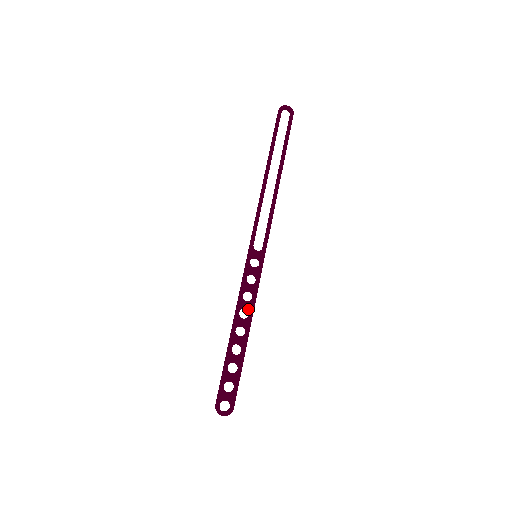
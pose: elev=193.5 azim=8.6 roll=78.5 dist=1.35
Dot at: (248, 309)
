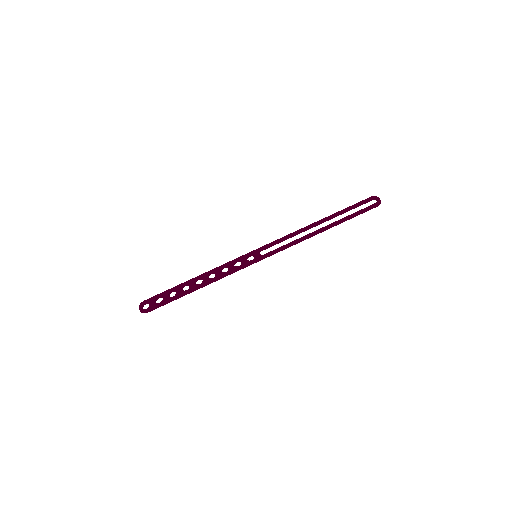
Dot at: (216, 275)
